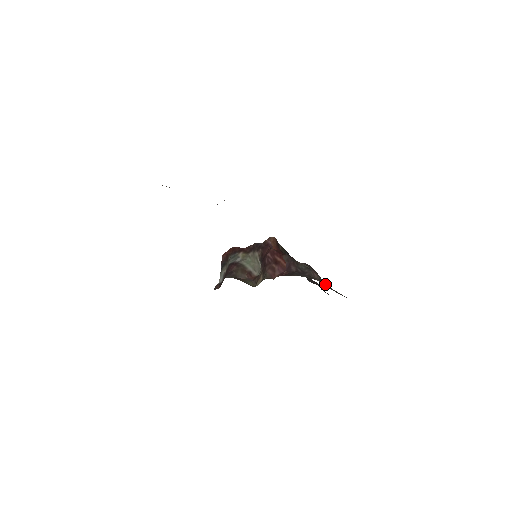
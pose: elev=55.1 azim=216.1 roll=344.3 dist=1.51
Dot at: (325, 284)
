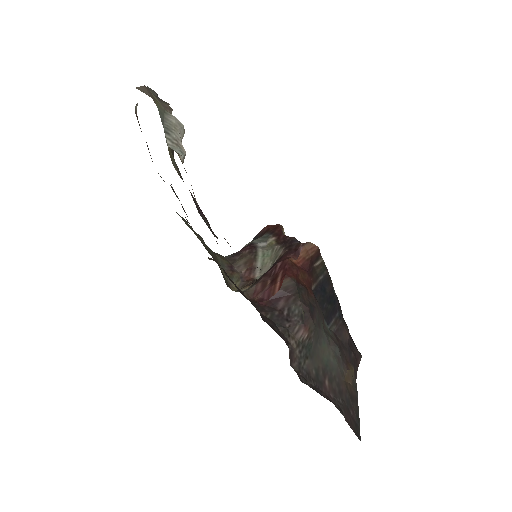
Dot at: (300, 354)
